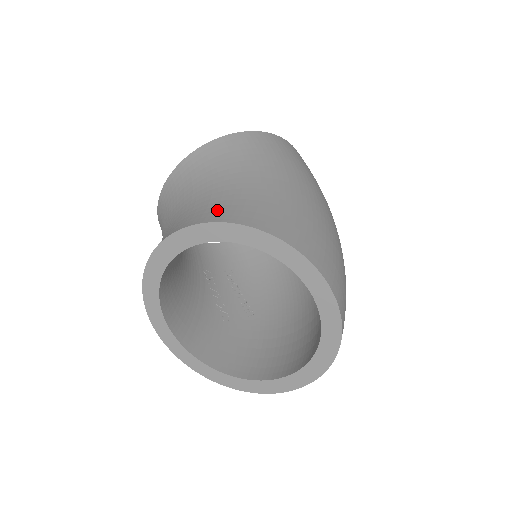
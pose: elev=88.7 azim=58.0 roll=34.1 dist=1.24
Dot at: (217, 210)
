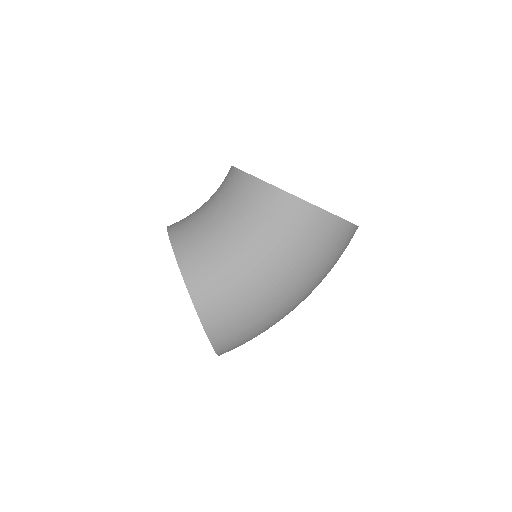
Dot at: (195, 258)
